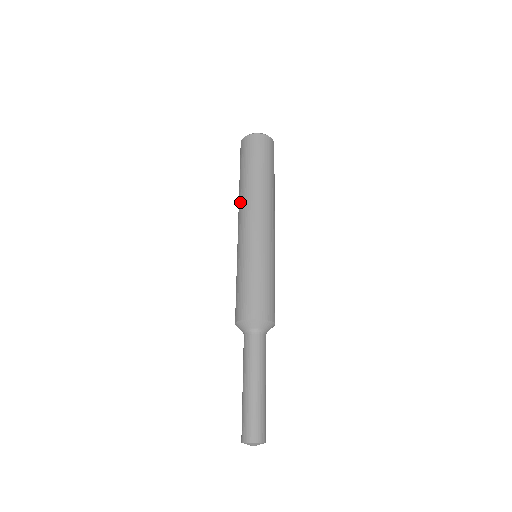
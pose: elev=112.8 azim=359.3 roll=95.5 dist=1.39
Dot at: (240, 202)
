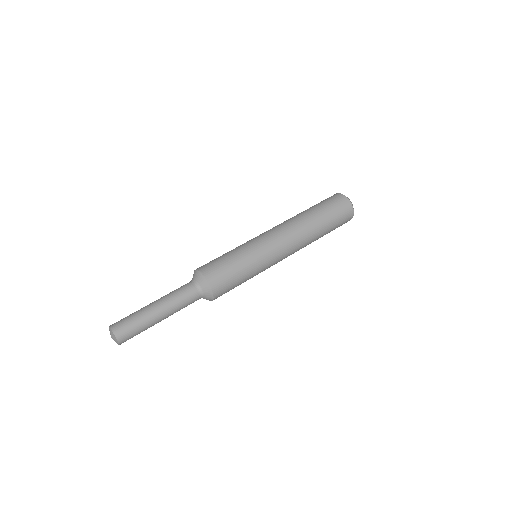
Dot at: occluded
